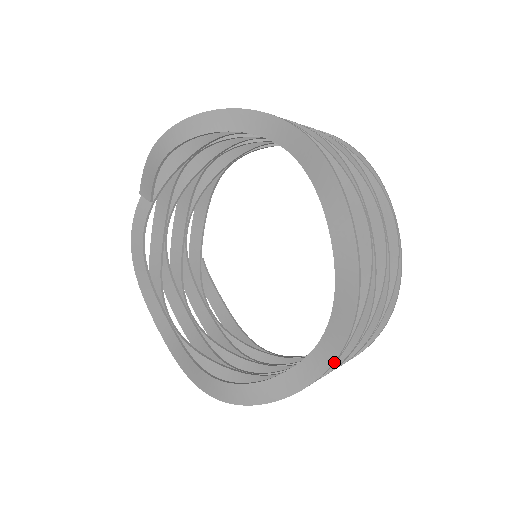
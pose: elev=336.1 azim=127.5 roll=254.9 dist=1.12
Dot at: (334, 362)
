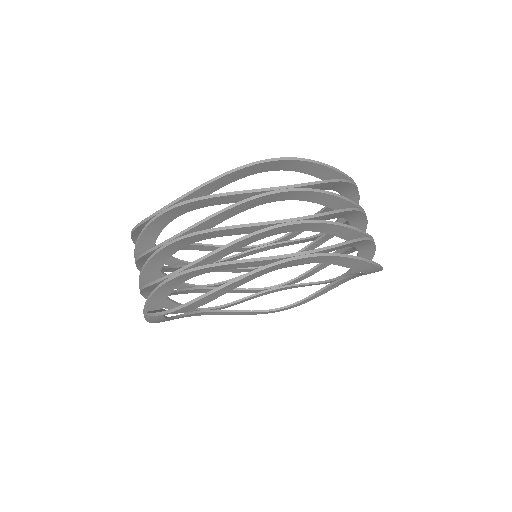
Dot at: occluded
